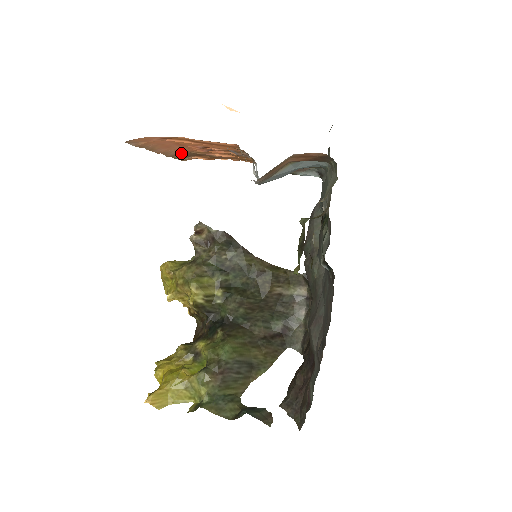
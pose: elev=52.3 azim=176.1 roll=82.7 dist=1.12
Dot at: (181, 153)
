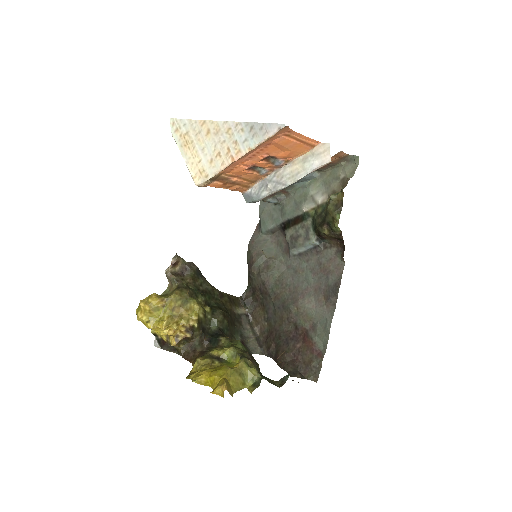
Dot at: occluded
